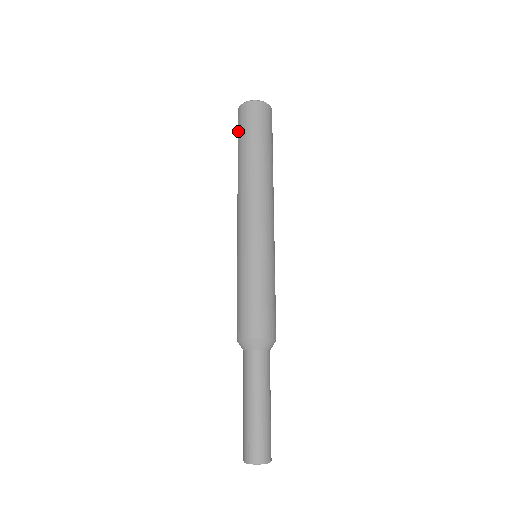
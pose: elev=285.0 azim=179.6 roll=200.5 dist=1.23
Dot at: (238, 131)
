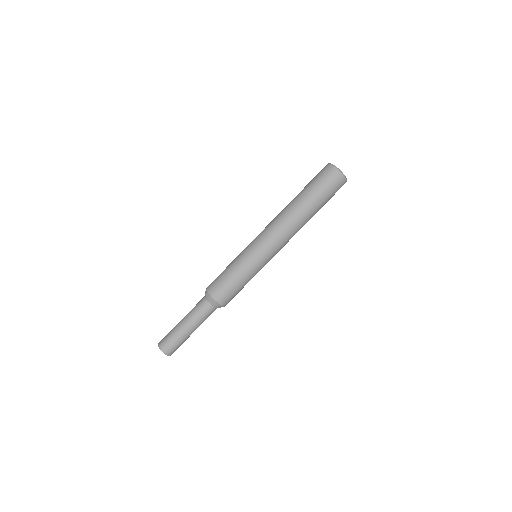
Dot at: (313, 178)
